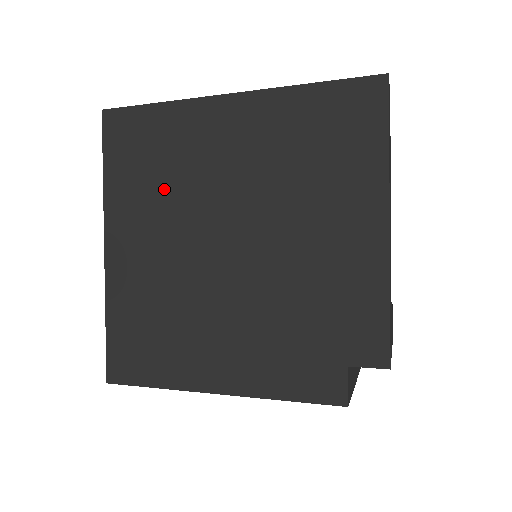
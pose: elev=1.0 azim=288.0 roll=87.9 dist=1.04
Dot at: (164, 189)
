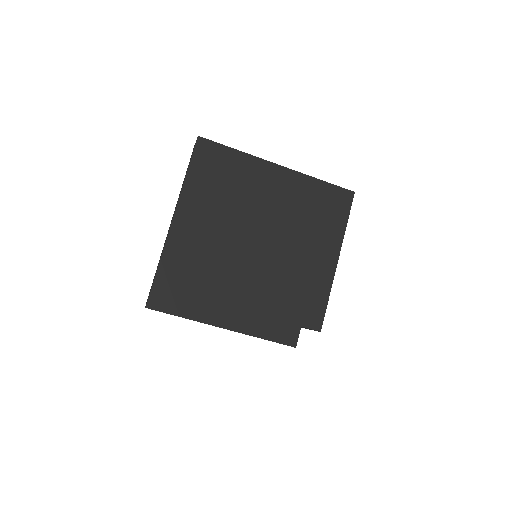
Dot at: (226, 199)
